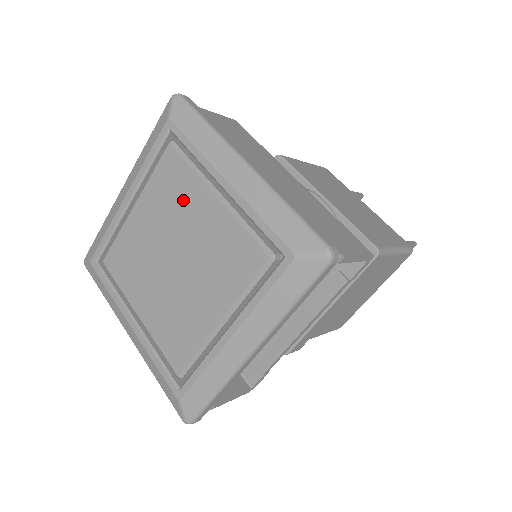
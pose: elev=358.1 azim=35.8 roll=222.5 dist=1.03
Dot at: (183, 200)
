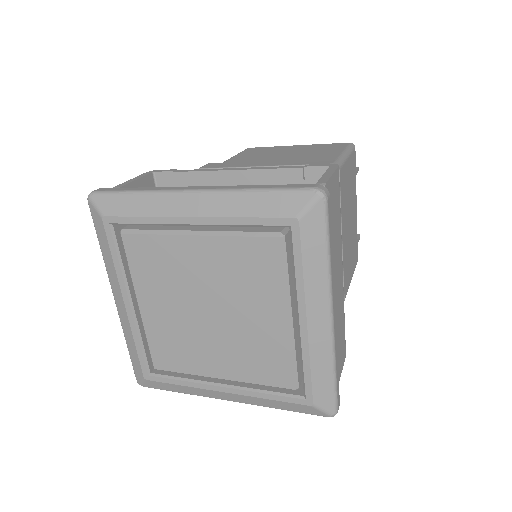
Dot at: (255, 290)
